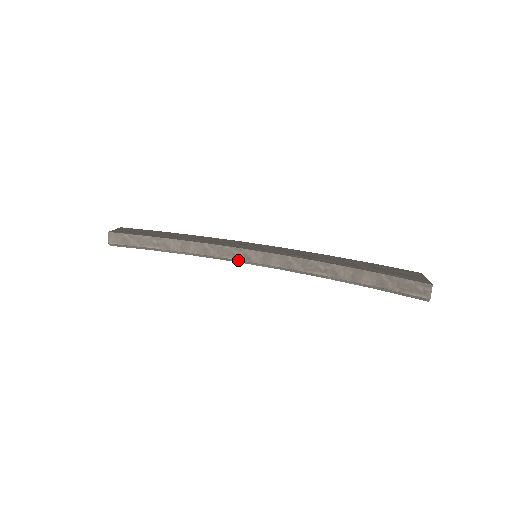
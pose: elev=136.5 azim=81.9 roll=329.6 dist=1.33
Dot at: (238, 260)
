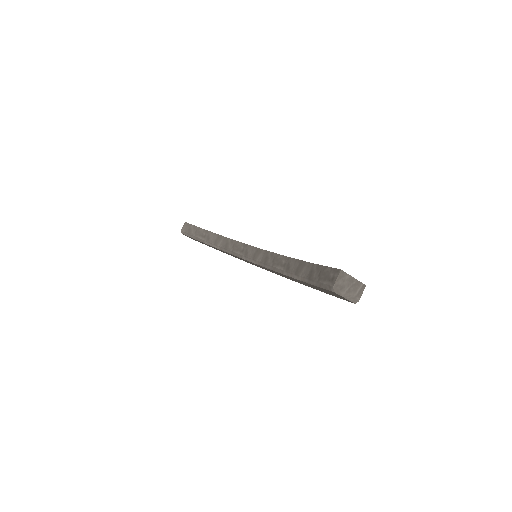
Dot at: (241, 255)
